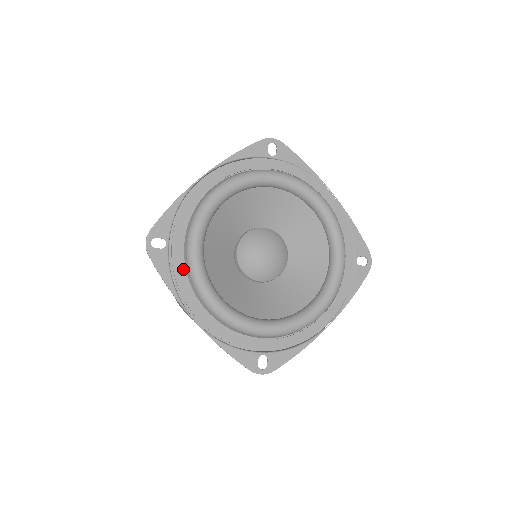
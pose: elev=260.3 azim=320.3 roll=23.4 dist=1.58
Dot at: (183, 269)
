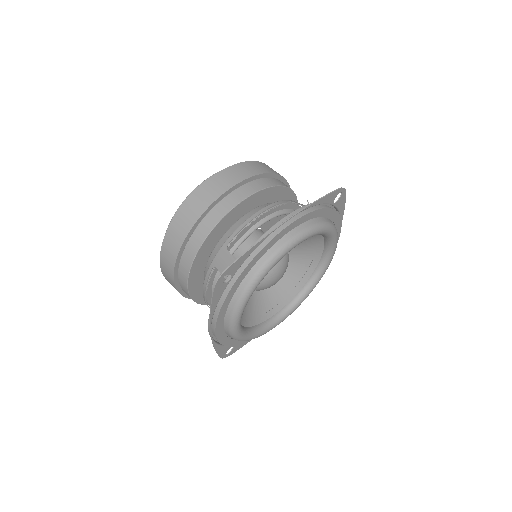
Dot at: (230, 300)
